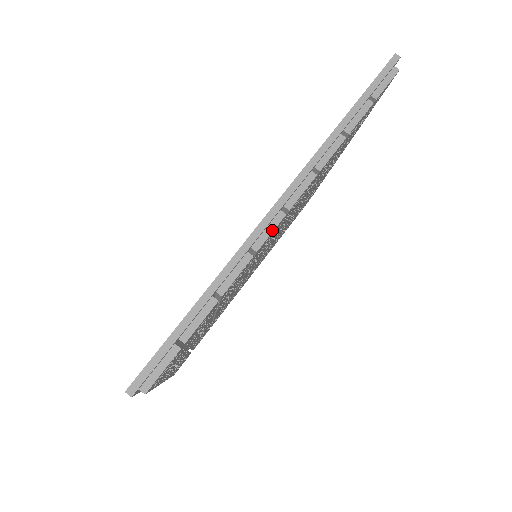
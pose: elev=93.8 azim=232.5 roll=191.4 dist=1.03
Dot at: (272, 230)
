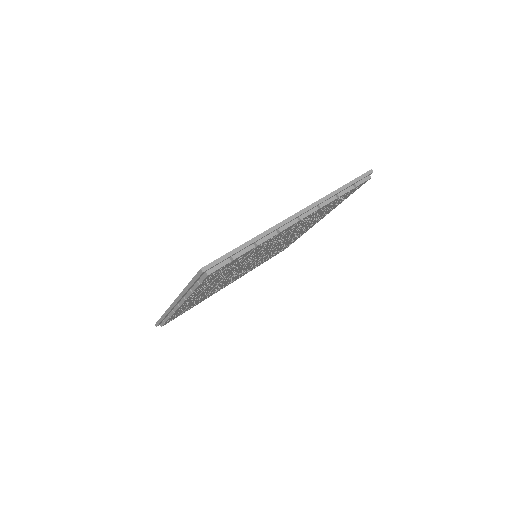
Dot at: (290, 225)
